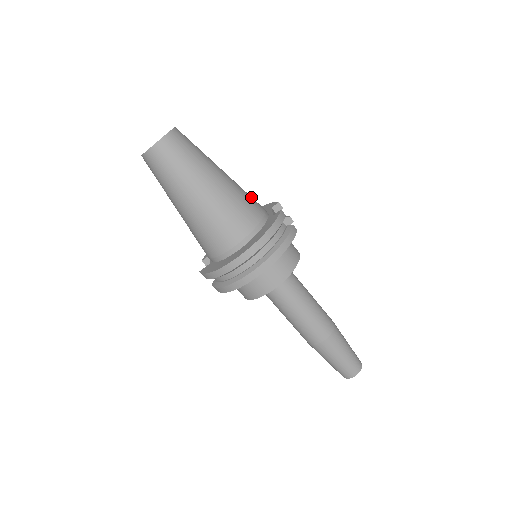
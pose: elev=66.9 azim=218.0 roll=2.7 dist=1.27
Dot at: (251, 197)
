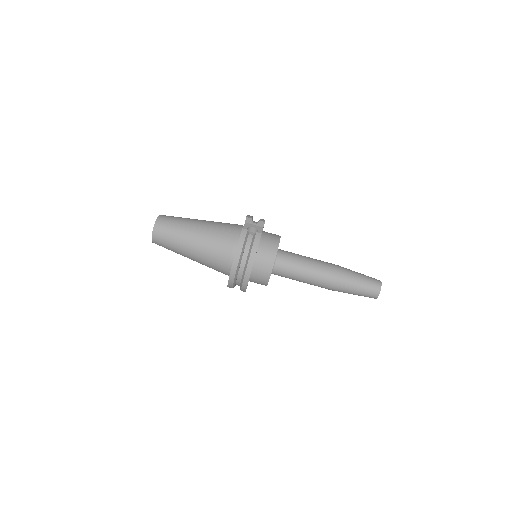
Dot at: (225, 227)
